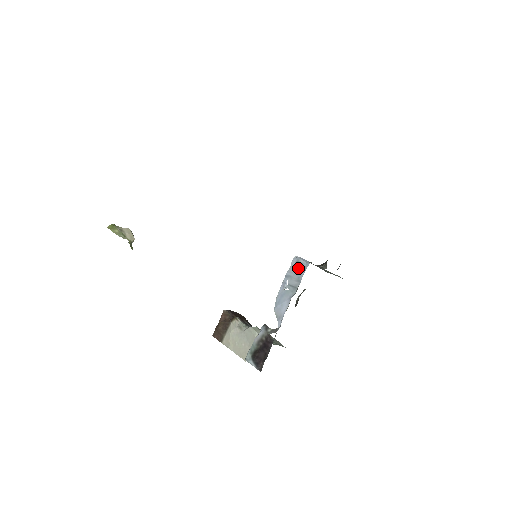
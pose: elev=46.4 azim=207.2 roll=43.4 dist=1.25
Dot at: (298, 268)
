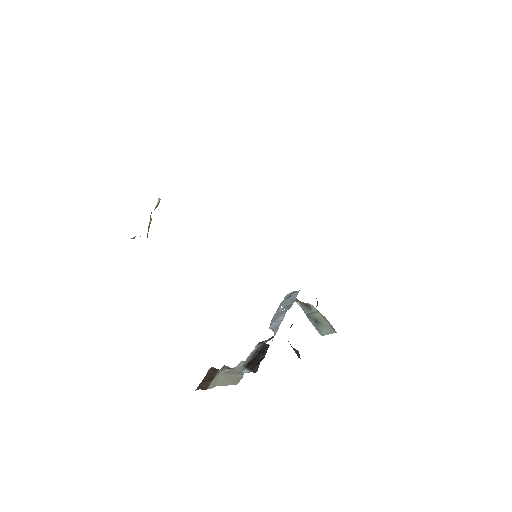
Dot at: (291, 294)
